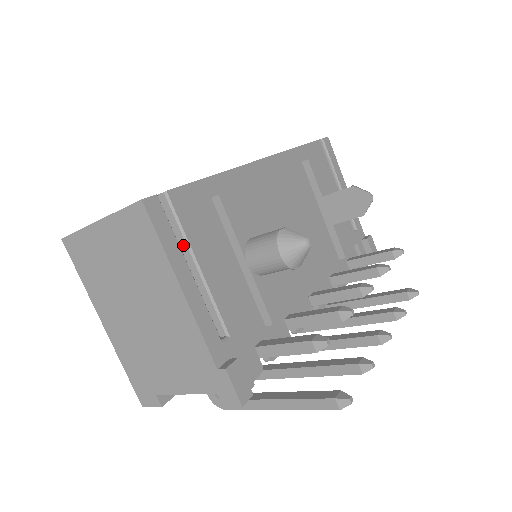
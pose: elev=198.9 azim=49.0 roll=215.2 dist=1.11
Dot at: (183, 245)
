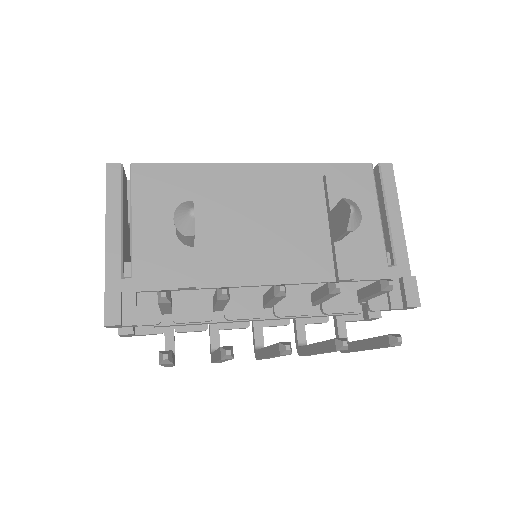
Dot at: (130, 203)
